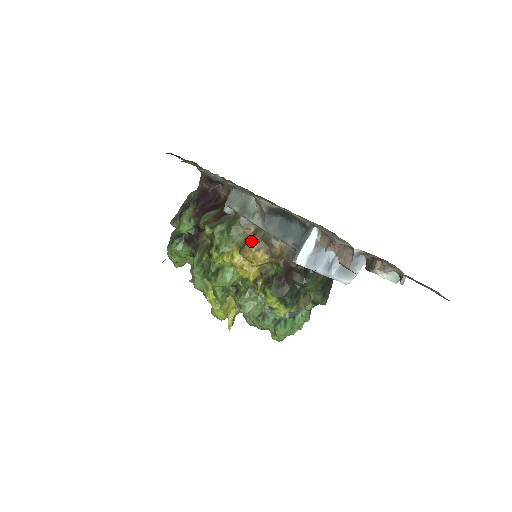
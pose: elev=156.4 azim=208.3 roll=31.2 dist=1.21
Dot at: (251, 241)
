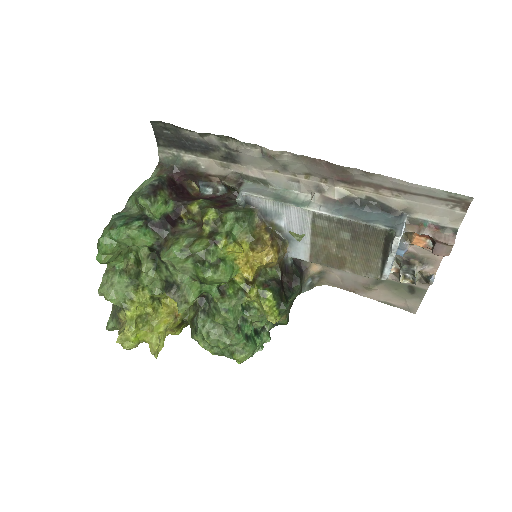
Dot at: (267, 236)
